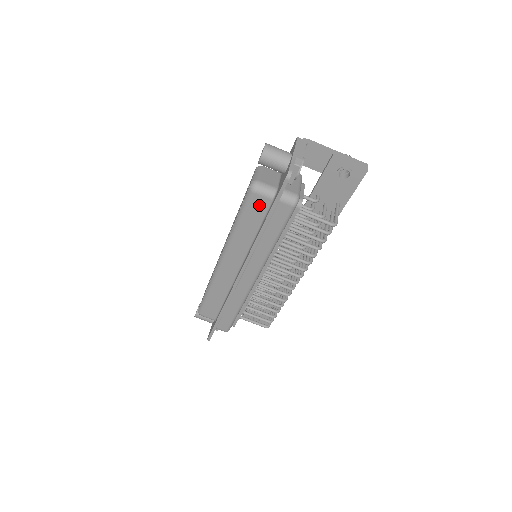
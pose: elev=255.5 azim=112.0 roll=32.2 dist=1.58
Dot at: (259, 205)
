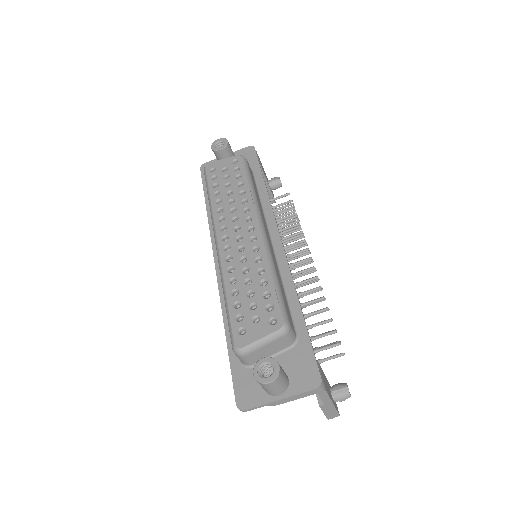
Dot at: occluded
